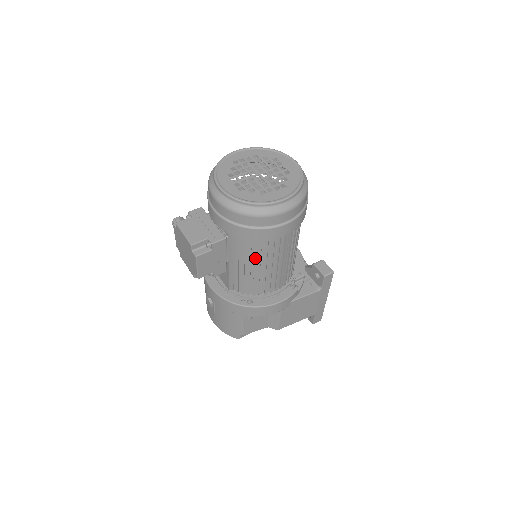
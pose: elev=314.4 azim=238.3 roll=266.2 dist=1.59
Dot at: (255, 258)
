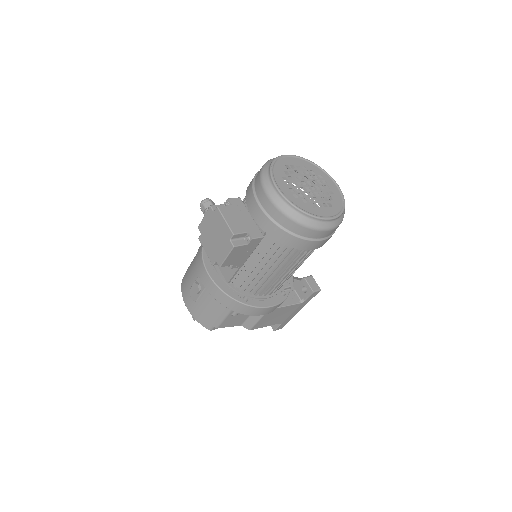
Dot at: (276, 262)
